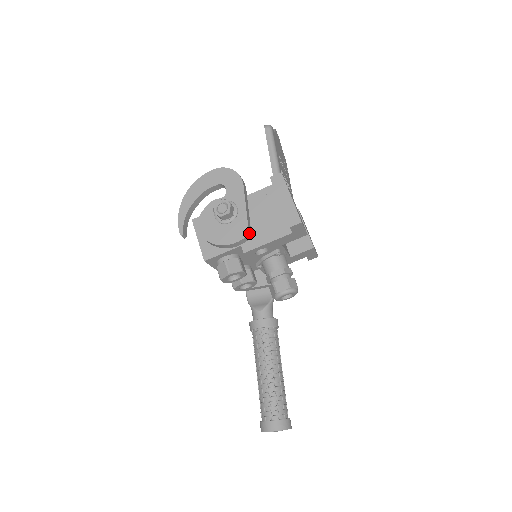
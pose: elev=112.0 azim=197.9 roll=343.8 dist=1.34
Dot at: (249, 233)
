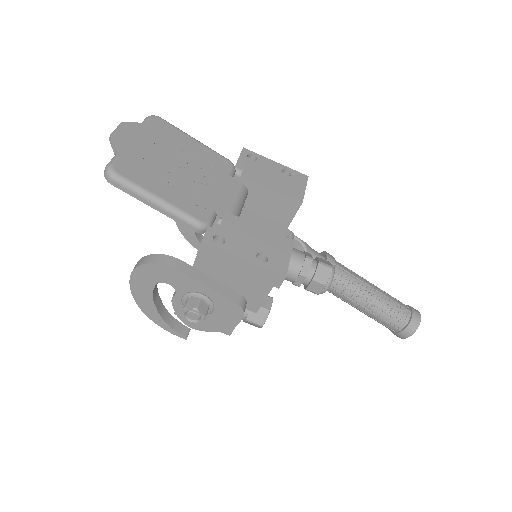
Dot at: (241, 303)
